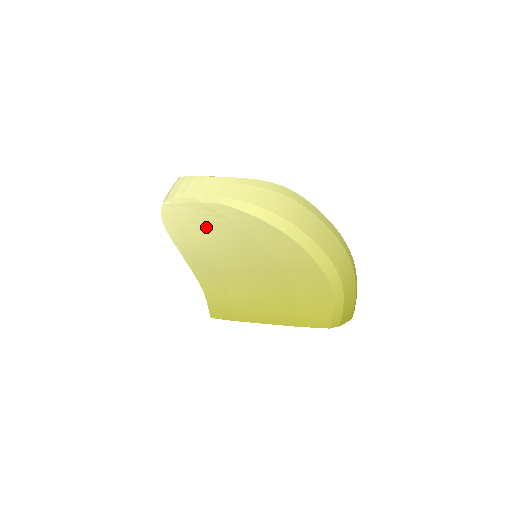
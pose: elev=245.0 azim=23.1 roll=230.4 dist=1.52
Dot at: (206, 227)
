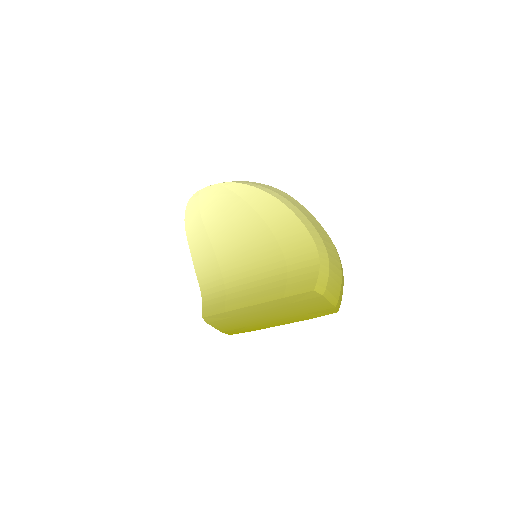
Dot at: (220, 213)
